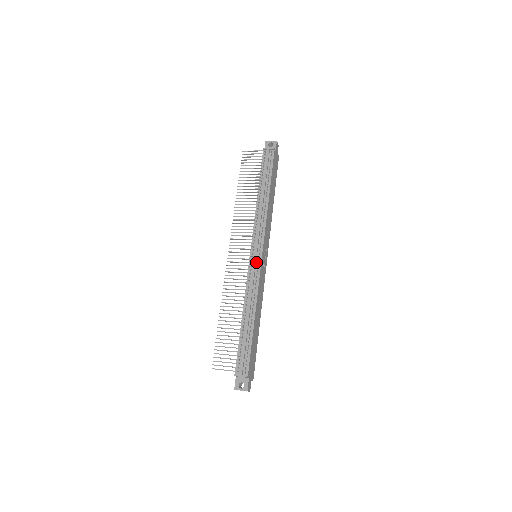
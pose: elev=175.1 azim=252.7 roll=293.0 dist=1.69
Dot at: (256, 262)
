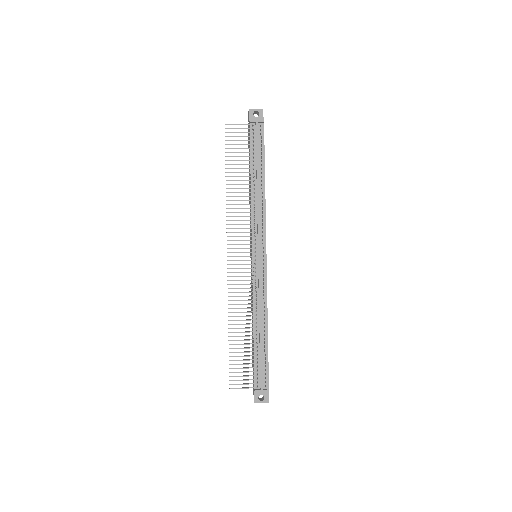
Dot at: (261, 266)
